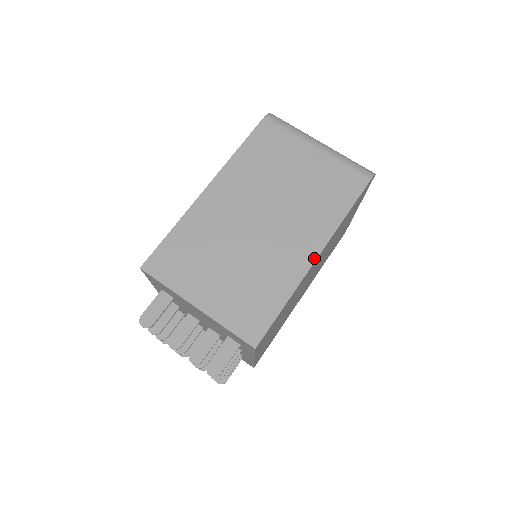
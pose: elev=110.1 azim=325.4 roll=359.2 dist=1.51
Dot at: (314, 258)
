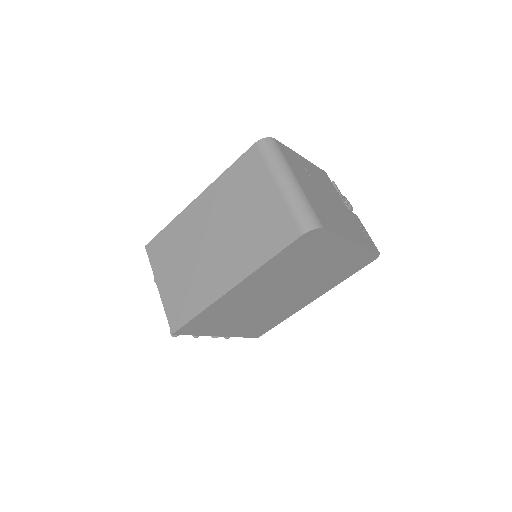
Dot at: (229, 288)
